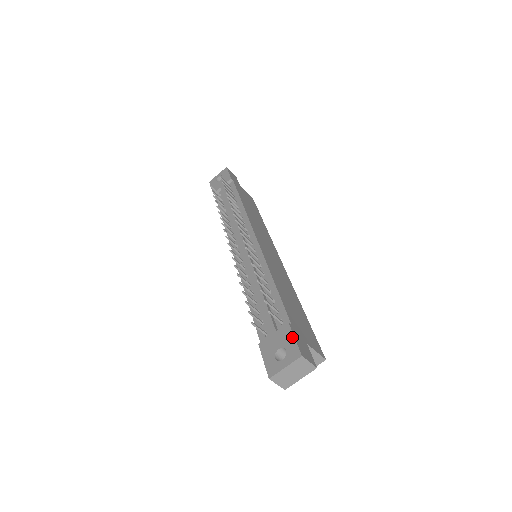
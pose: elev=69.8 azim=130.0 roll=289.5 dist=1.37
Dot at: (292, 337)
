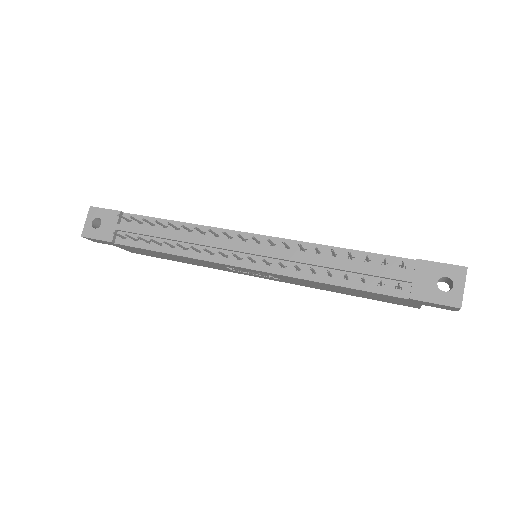
Dot at: (438, 264)
